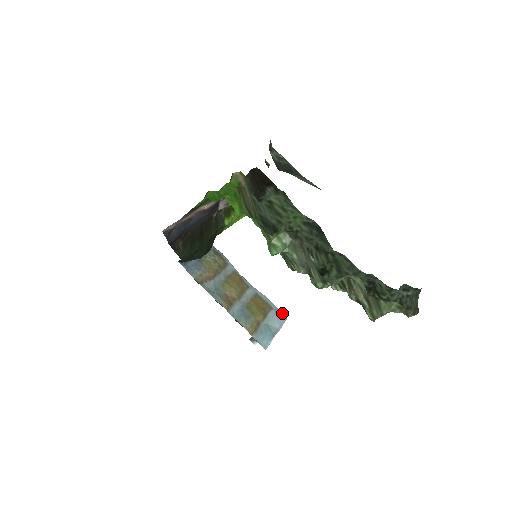
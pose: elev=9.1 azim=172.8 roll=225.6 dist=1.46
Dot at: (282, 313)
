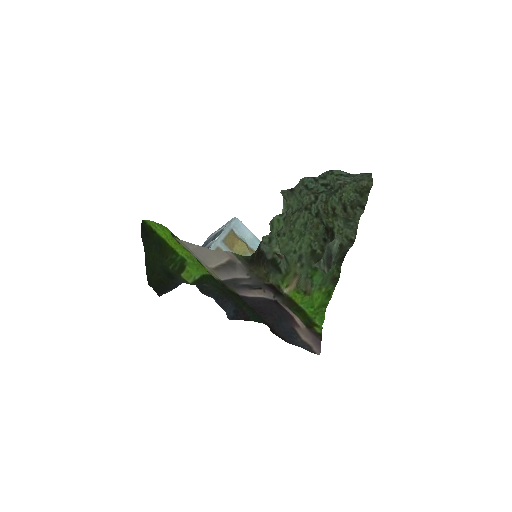
Dot at: (234, 221)
